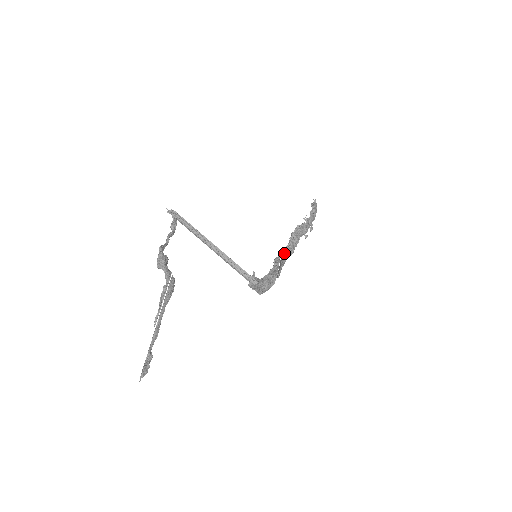
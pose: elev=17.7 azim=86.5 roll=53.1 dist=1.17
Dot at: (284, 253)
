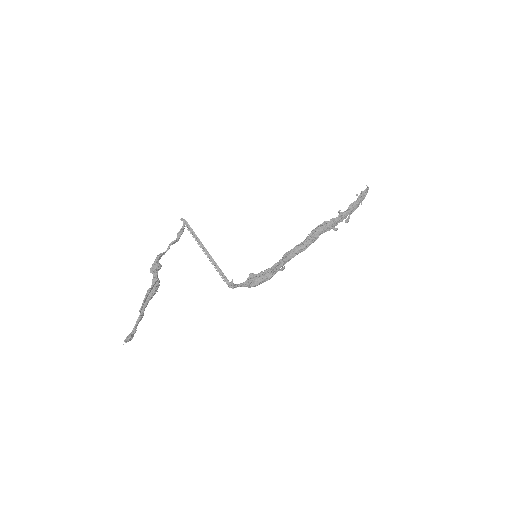
Dot at: (293, 251)
